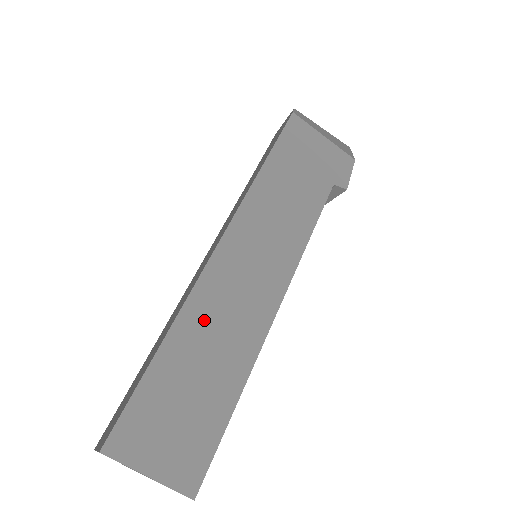
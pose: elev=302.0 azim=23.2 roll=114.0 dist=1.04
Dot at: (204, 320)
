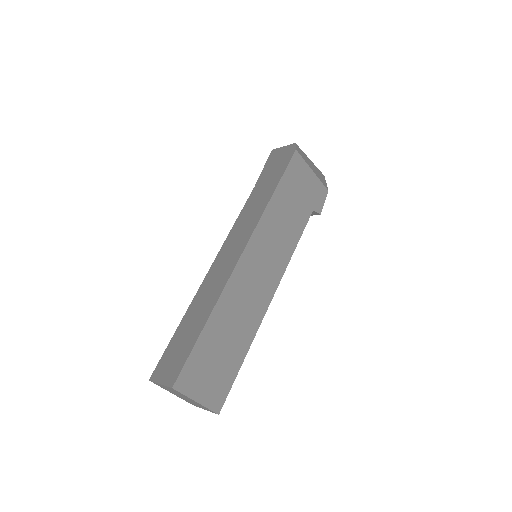
Dot at: (231, 307)
